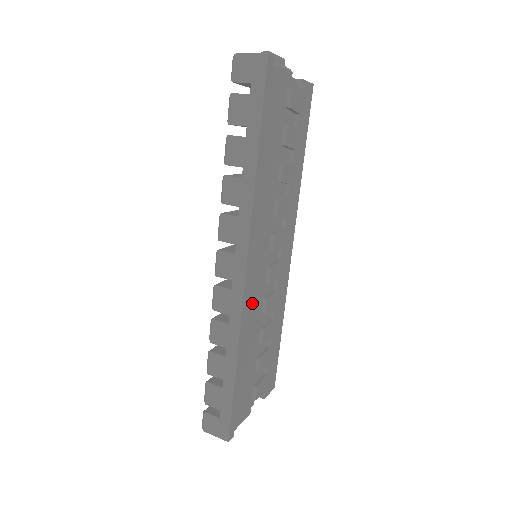
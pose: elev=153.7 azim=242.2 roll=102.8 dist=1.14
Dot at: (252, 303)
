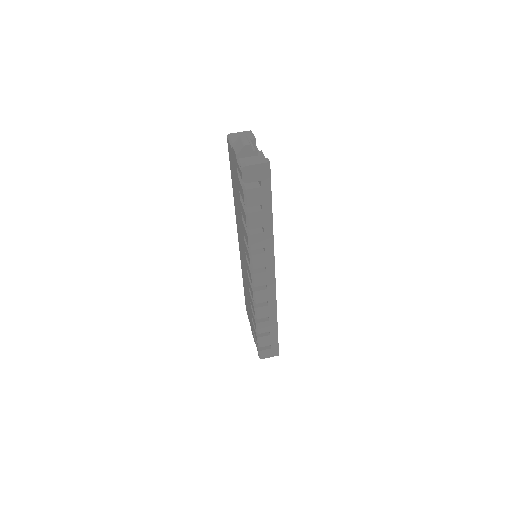
Dot at: occluded
